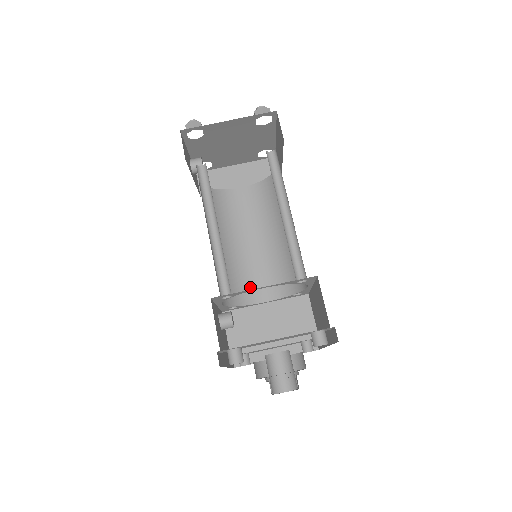
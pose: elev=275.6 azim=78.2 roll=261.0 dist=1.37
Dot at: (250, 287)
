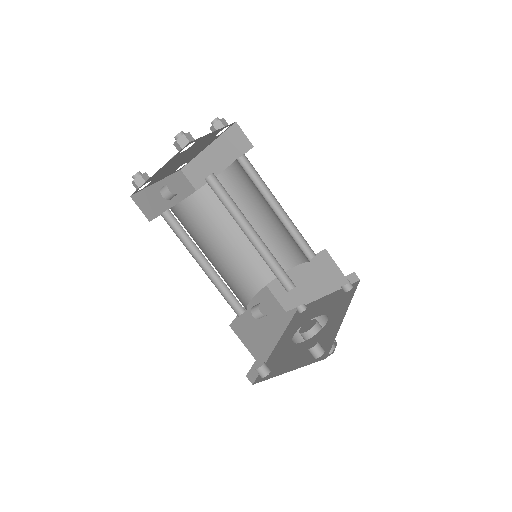
Dot at: occluded
